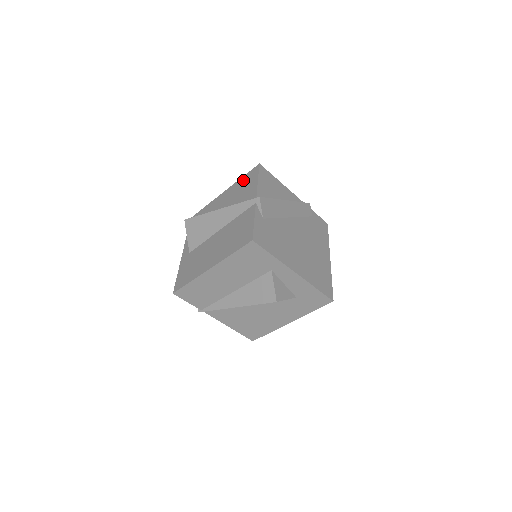
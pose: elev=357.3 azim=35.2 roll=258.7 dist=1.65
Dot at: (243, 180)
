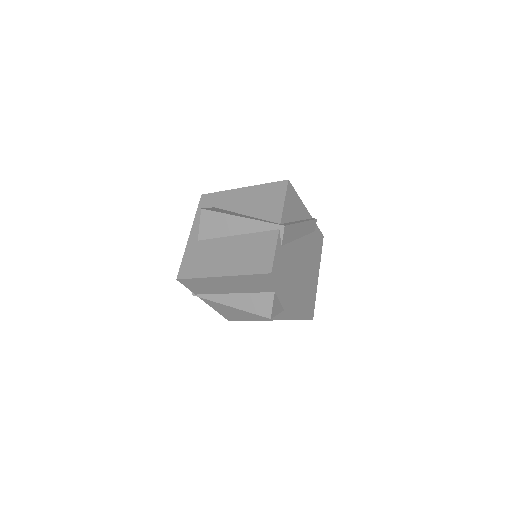
Dot at: (268, 188)
